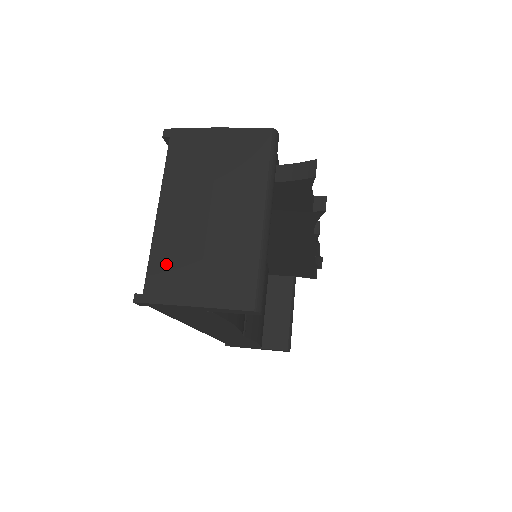
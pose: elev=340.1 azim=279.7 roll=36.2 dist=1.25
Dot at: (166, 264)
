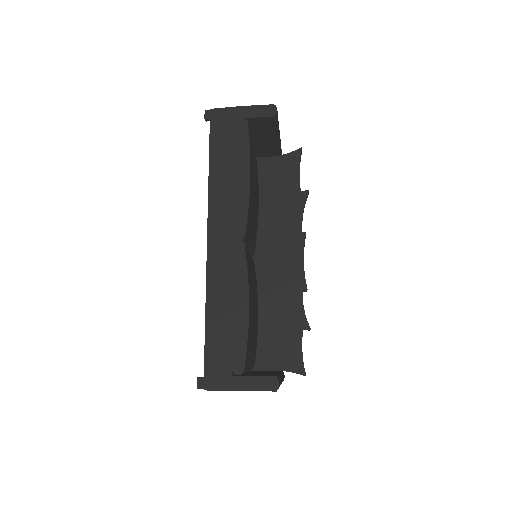
Dot at: occluded
